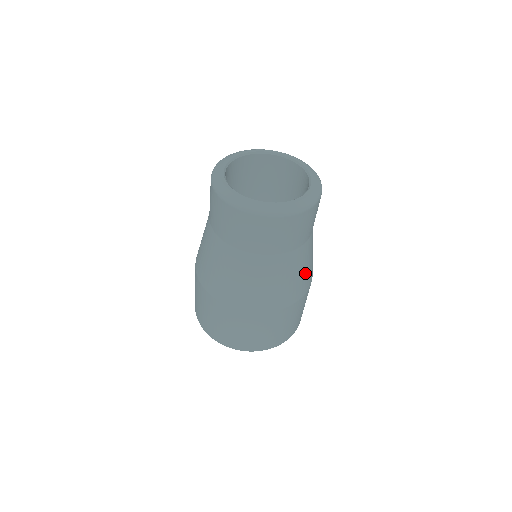
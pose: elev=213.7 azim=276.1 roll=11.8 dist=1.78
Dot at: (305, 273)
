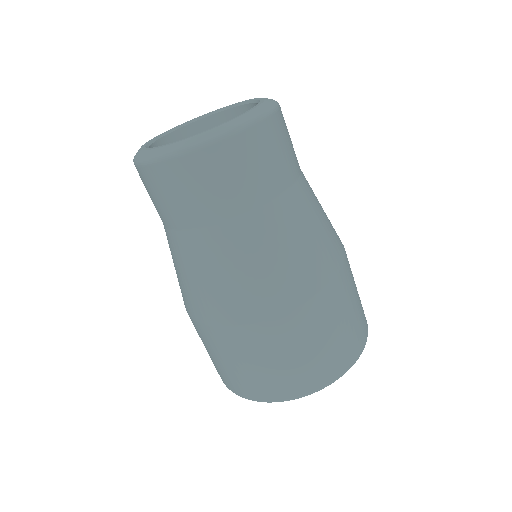
Dot at: (310, 247)
